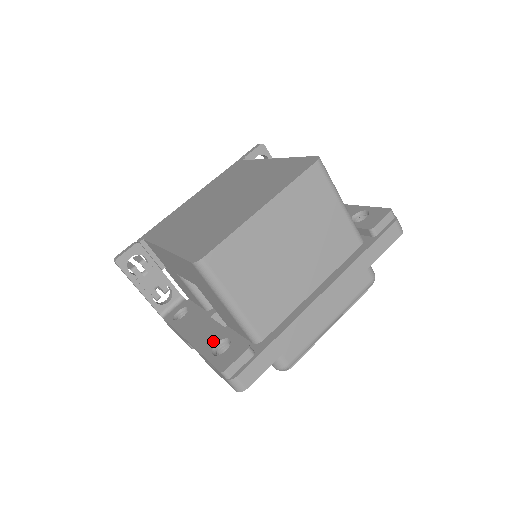
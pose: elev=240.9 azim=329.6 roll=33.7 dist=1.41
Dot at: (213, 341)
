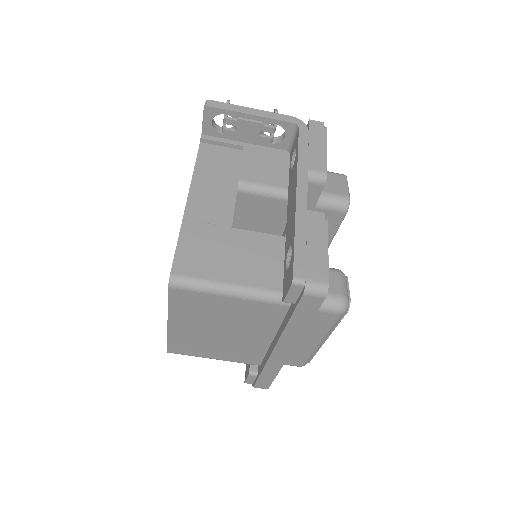
Dot at: occluded
